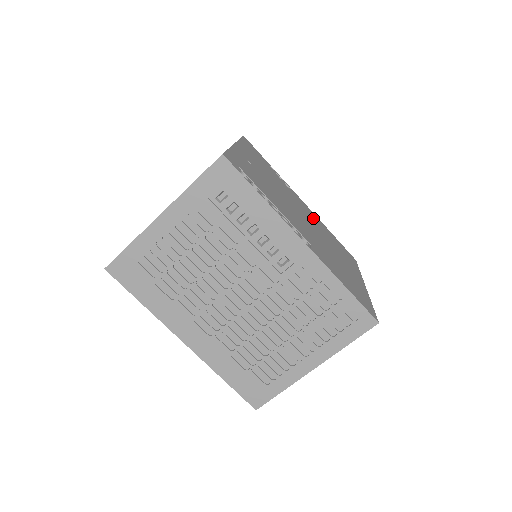
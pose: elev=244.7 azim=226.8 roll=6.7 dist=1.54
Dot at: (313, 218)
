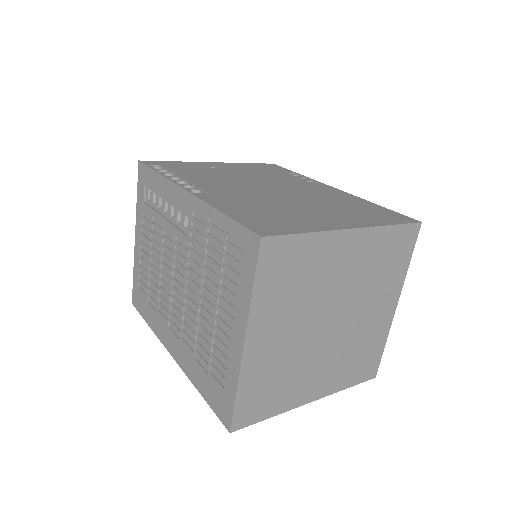
Dot at: (326, 194)
